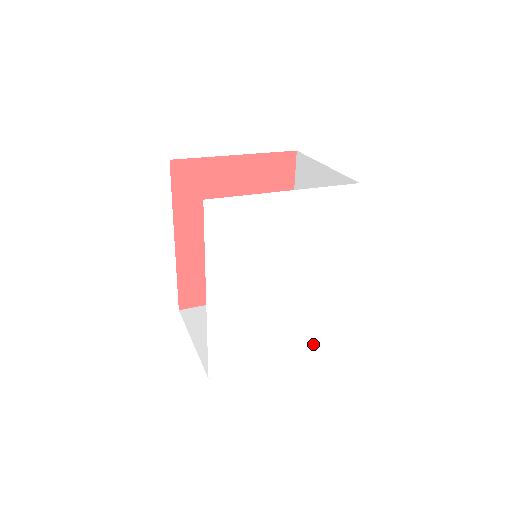
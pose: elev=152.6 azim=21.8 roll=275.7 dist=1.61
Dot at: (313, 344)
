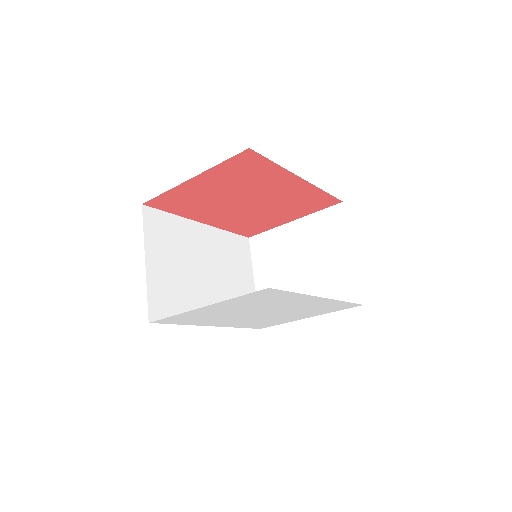
Dot at: (335, 310)
